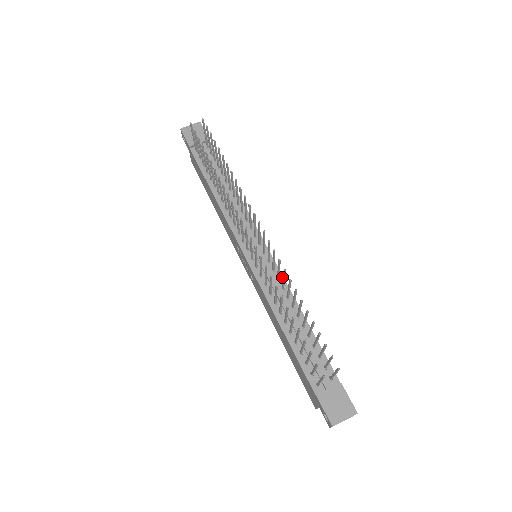
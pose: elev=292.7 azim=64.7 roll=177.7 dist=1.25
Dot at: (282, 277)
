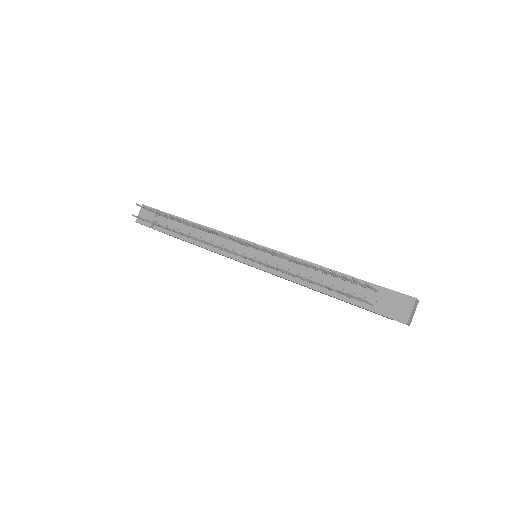
Dot at: (283, 254)
